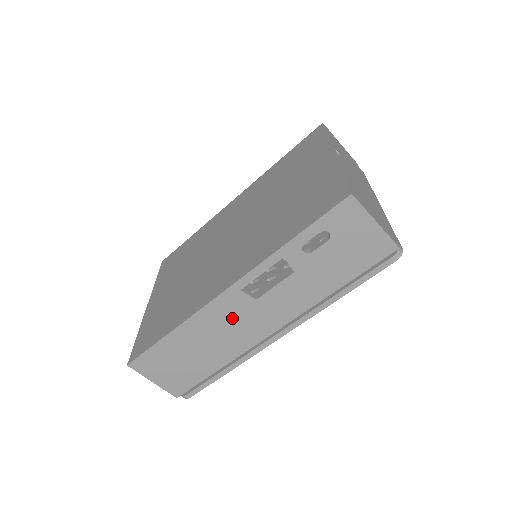
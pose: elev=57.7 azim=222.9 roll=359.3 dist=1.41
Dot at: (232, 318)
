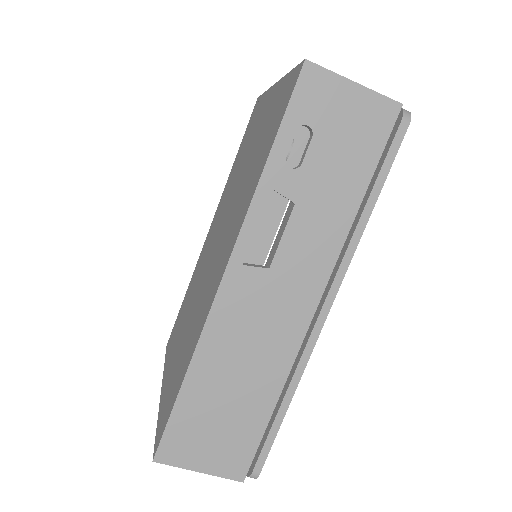
Dot at: (253, 313)
